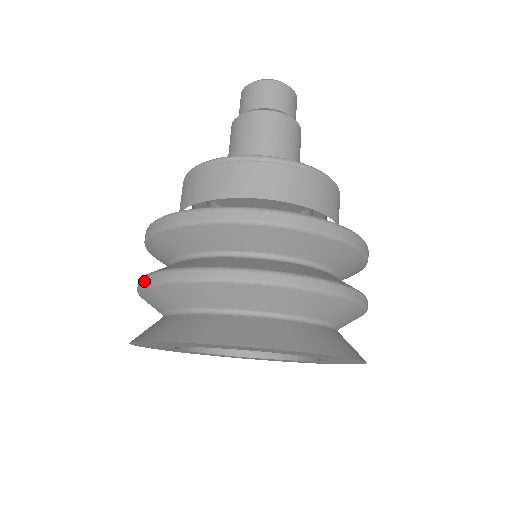
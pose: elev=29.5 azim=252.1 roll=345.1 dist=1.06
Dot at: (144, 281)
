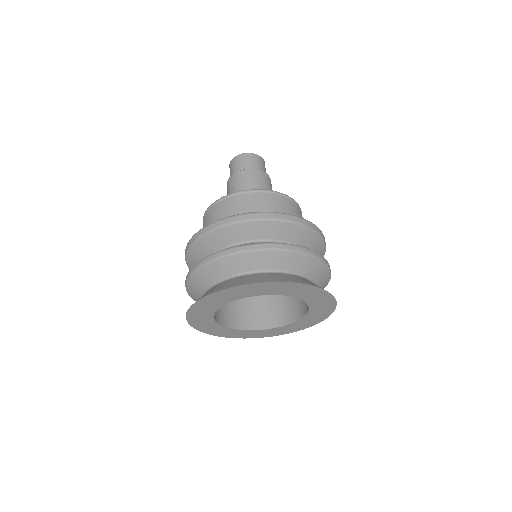
Dot at: occluded
